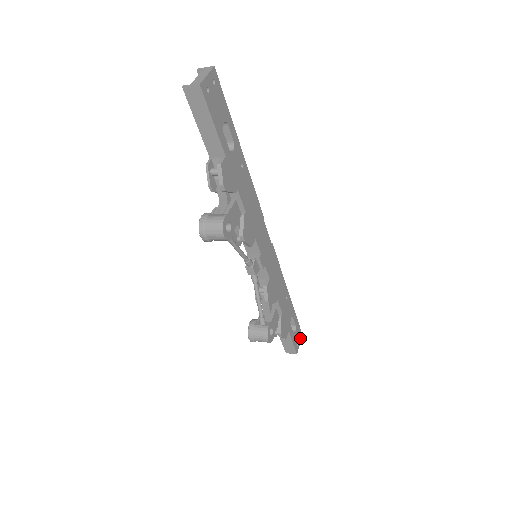
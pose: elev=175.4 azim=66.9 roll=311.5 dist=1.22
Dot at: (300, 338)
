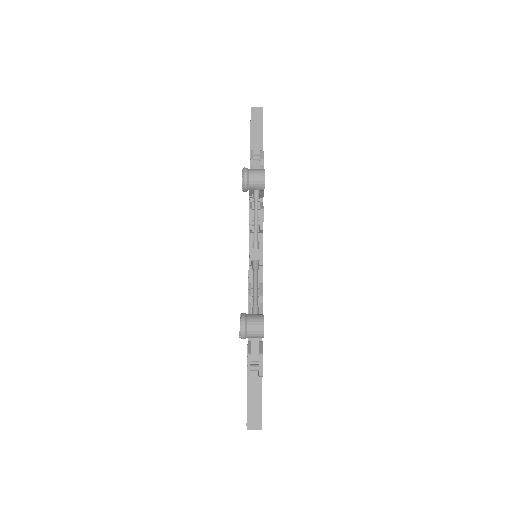
Dot at: occluded
